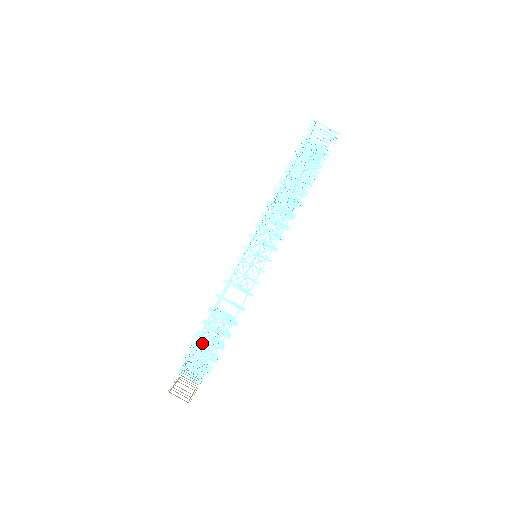
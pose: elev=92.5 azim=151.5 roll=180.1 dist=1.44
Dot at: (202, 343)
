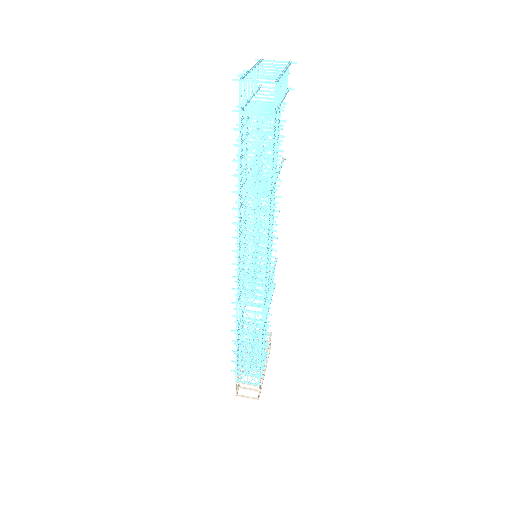
Dot at: occluded
